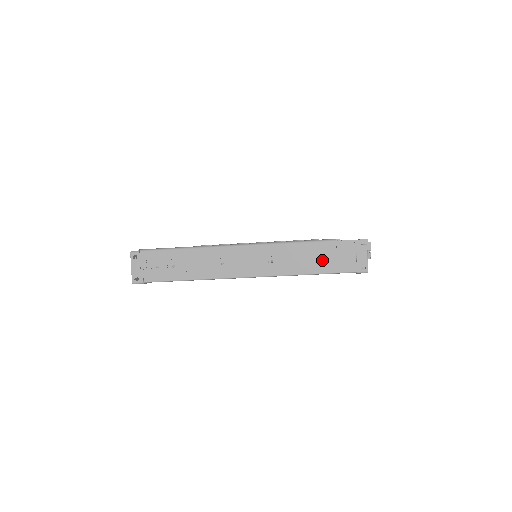
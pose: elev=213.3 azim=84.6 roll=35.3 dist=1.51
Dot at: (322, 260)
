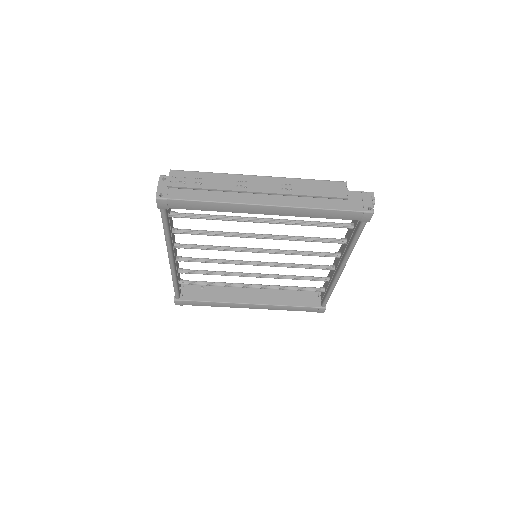
Dot at: (334, 193)
